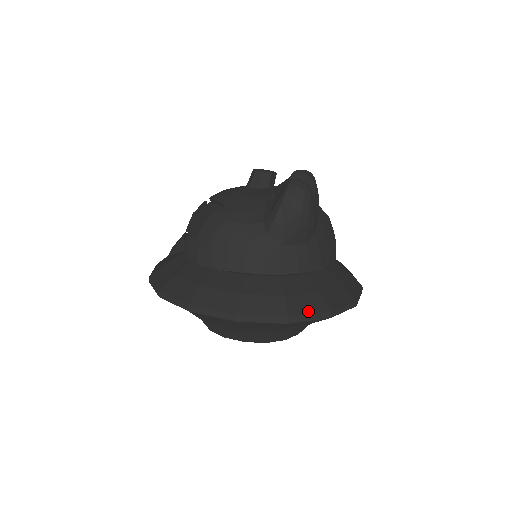
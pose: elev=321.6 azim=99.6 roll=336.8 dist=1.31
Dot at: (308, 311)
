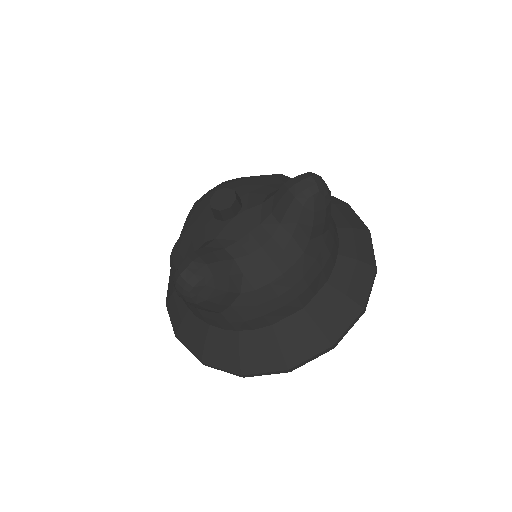
Dot at: (220, 365)
